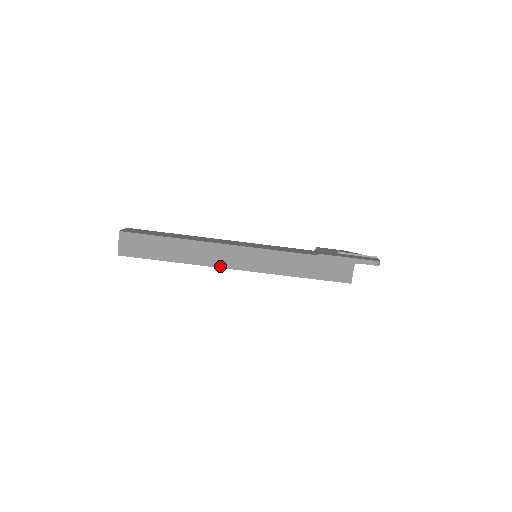
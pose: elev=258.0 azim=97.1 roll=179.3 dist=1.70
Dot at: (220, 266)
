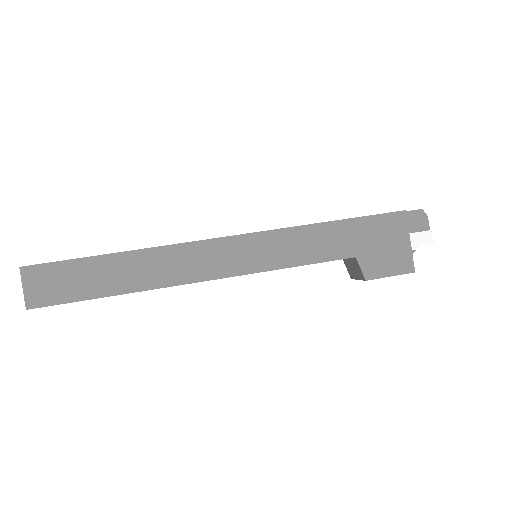
Dot at: (199, 241)
